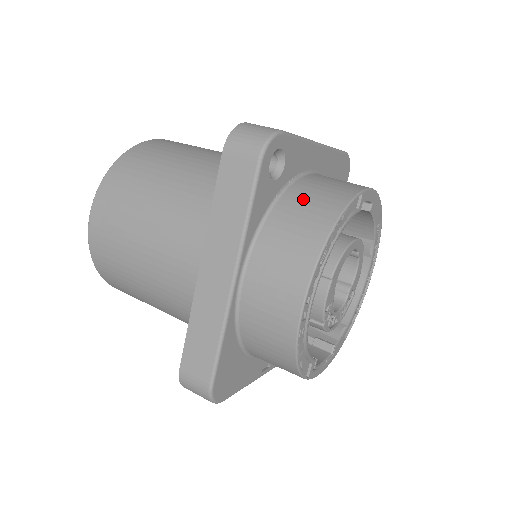
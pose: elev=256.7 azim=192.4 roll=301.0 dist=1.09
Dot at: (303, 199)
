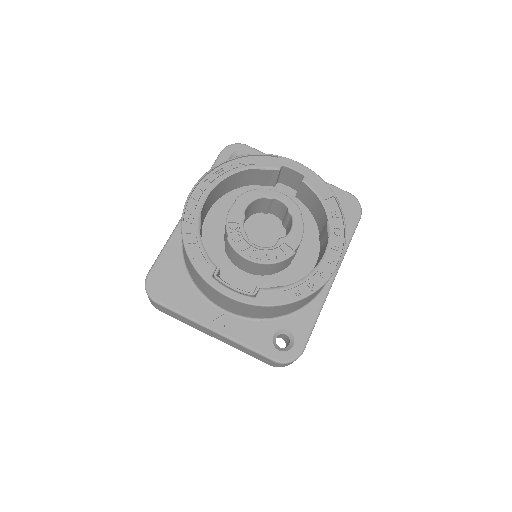
Dot at: occluded
